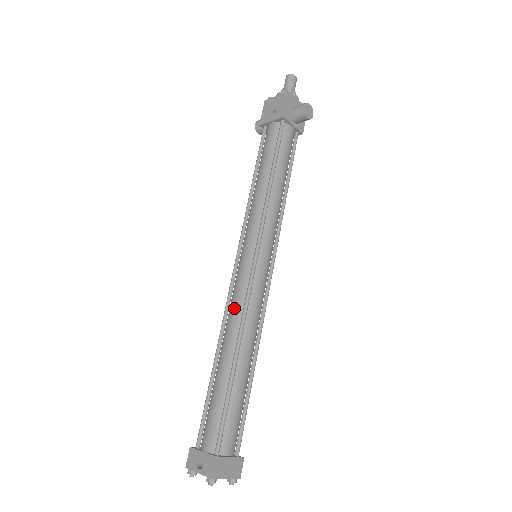
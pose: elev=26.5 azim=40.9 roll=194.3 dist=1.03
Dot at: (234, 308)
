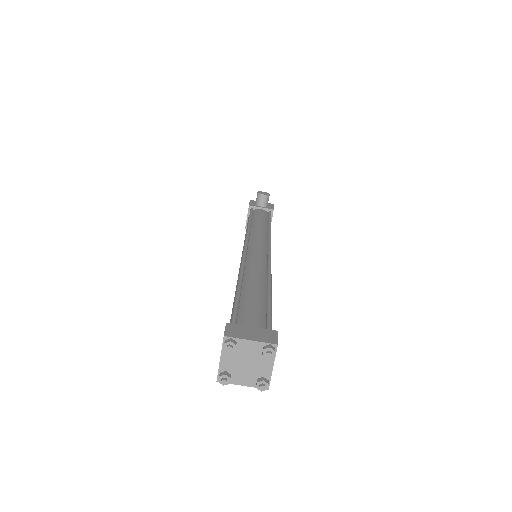
Dot at: (238, 274)
